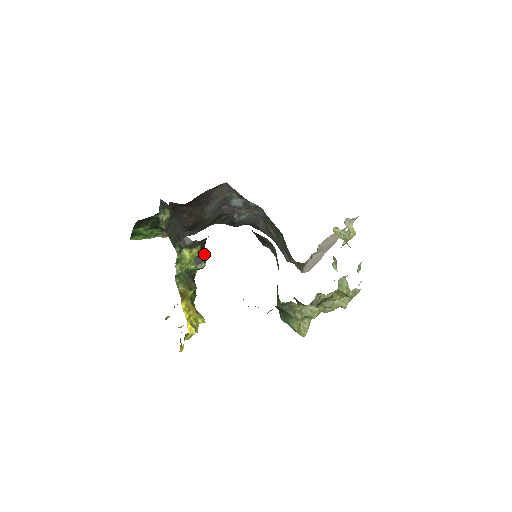
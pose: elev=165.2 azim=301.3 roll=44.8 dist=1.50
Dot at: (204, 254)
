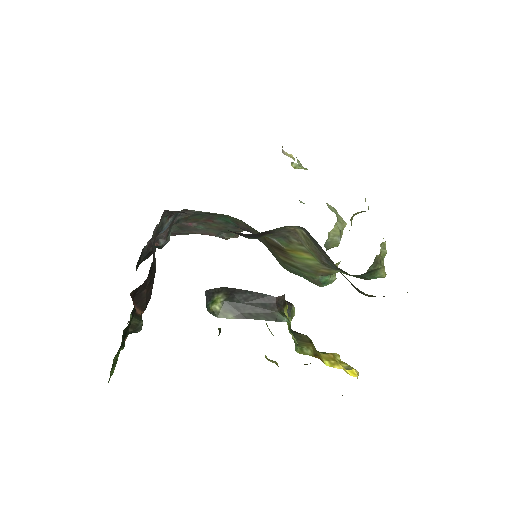
Dot at: occluded
